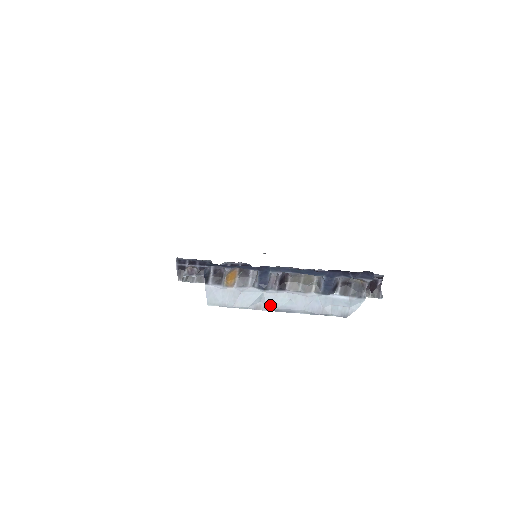
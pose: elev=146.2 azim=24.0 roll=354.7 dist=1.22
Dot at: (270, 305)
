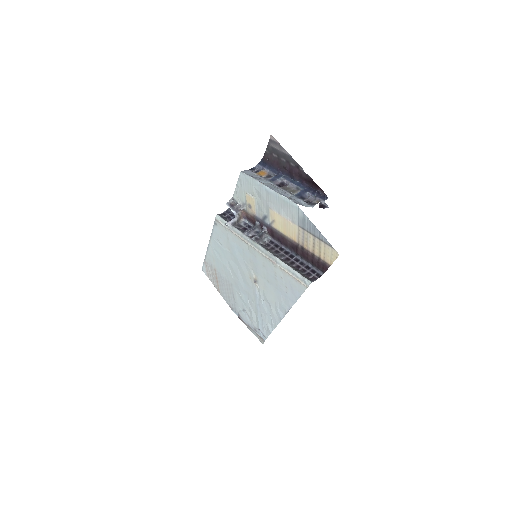
Dot at: (267, 184)
